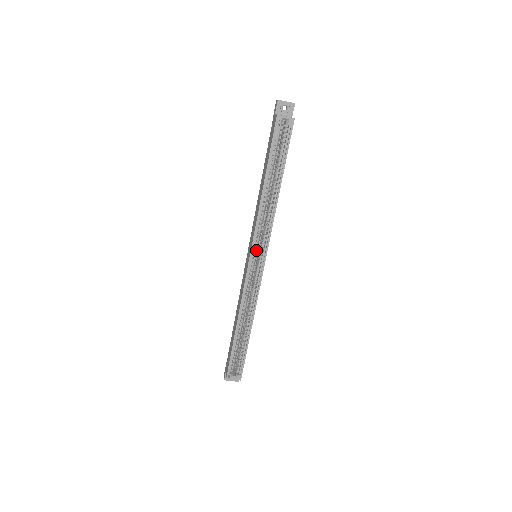
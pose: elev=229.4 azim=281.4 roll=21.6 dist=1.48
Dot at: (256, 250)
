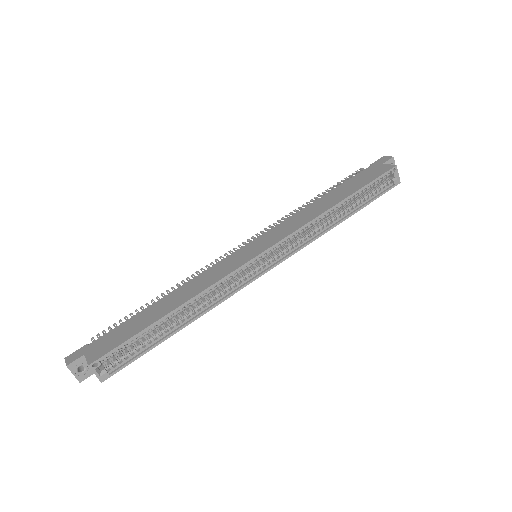
Dot at: (273, 250)
